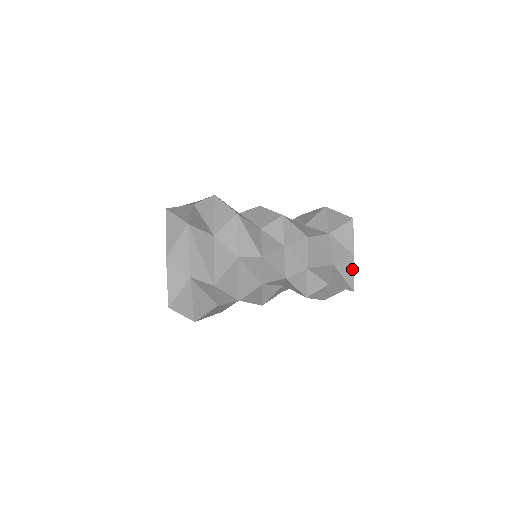
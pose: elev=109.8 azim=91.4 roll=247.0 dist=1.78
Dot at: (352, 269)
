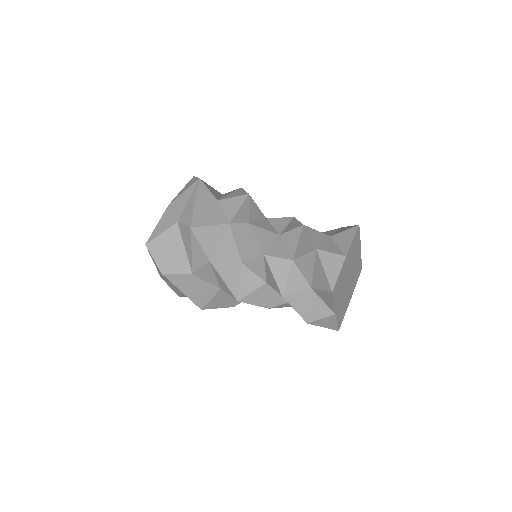
Dot at: (338, 268)
